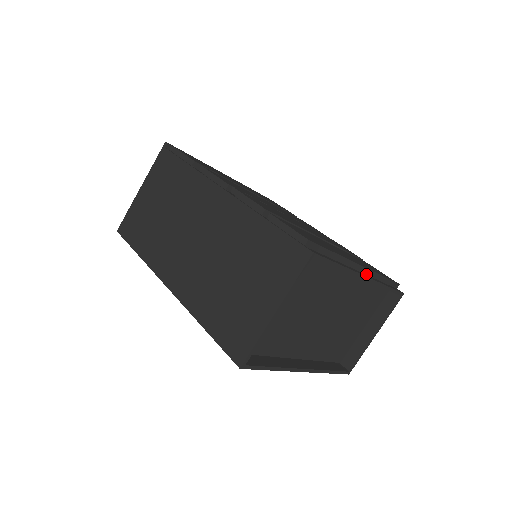
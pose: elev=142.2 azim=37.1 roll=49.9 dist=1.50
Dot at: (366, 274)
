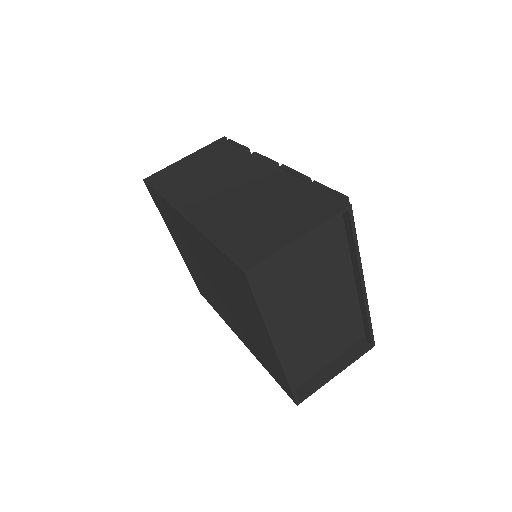
Dot at: occluded
